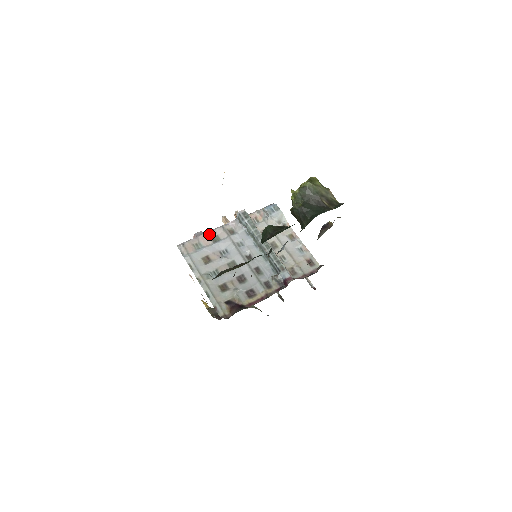
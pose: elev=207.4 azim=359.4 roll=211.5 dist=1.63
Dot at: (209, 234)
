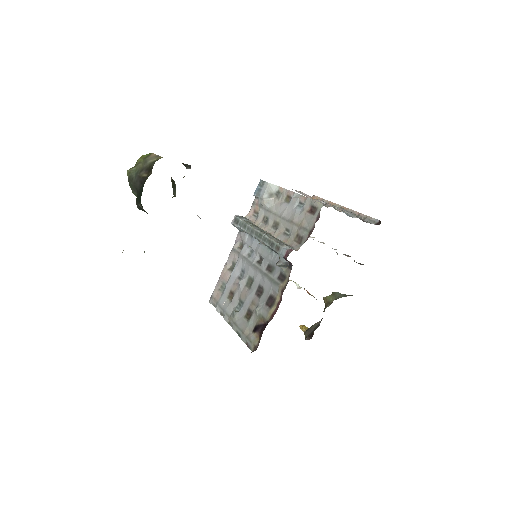
Dot at: (226, 267)
